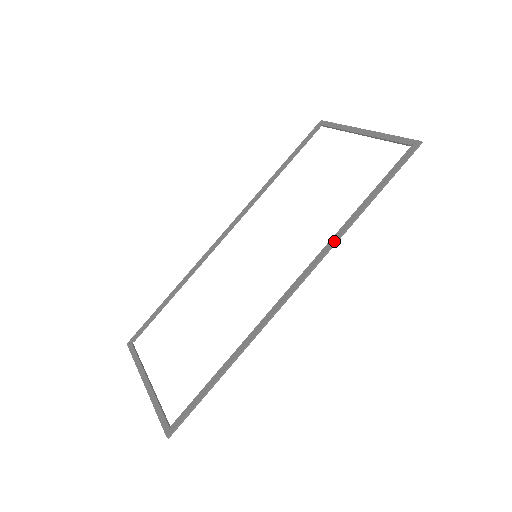
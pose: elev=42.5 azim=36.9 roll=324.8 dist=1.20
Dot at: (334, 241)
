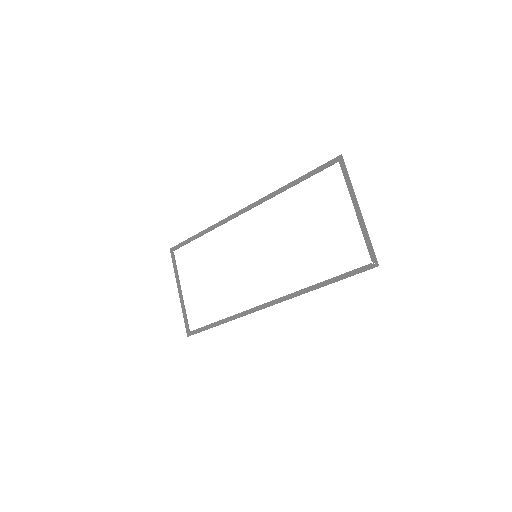
Dot at: (298, 294)
